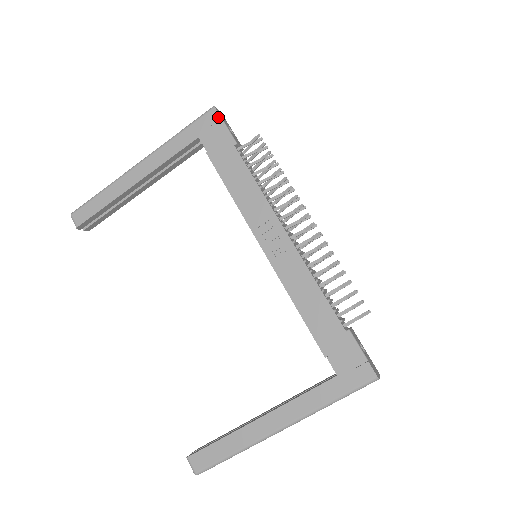
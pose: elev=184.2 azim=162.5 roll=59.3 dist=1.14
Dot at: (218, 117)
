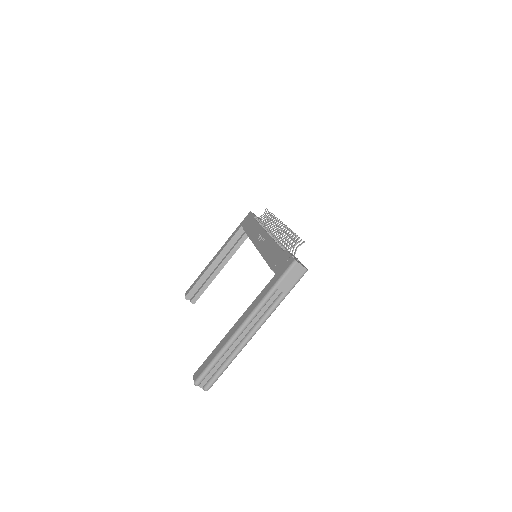
Dot at: (250, 213)
